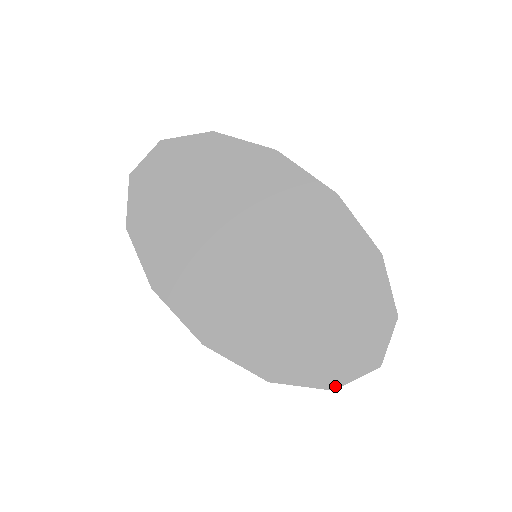
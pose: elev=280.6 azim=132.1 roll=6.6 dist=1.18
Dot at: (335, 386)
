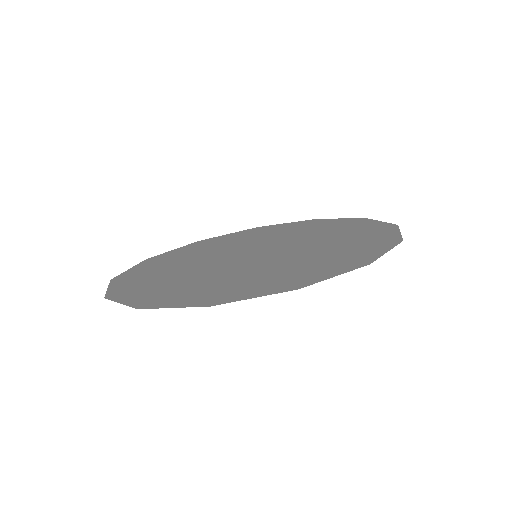
Dot at: (399, 240)
